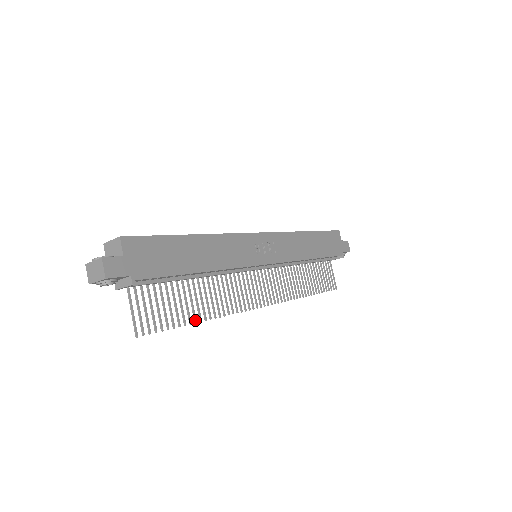
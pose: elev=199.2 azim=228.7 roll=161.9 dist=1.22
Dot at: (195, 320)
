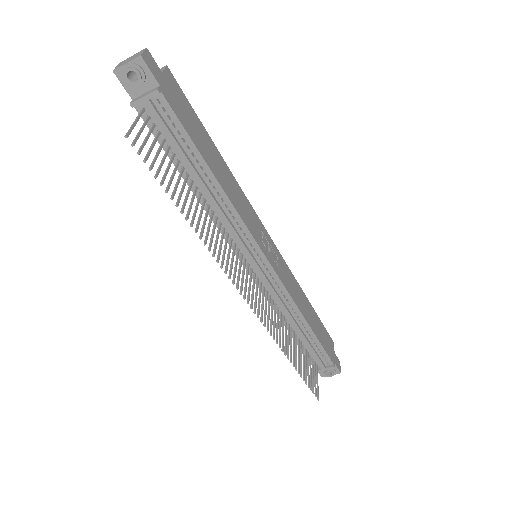
Dot at: (182, 210)
